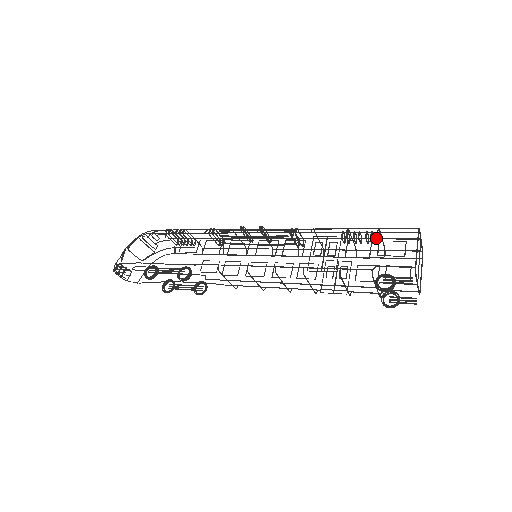
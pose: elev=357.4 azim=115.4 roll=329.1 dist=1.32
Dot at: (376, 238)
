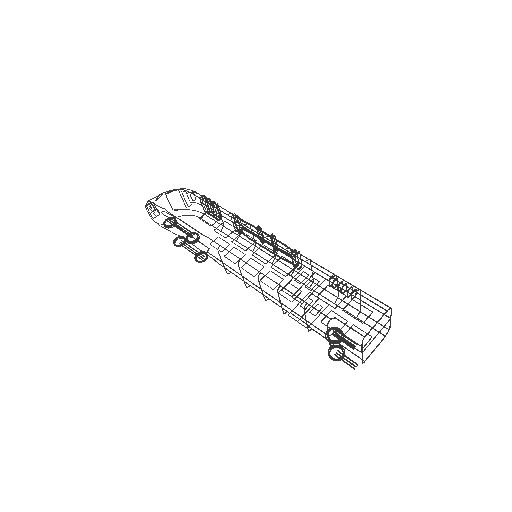
Dot at: occluded
